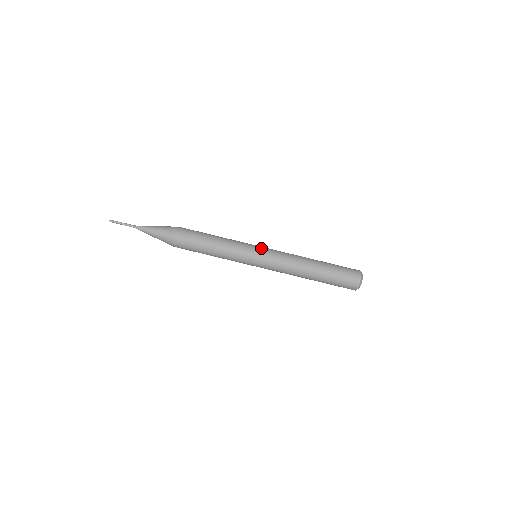
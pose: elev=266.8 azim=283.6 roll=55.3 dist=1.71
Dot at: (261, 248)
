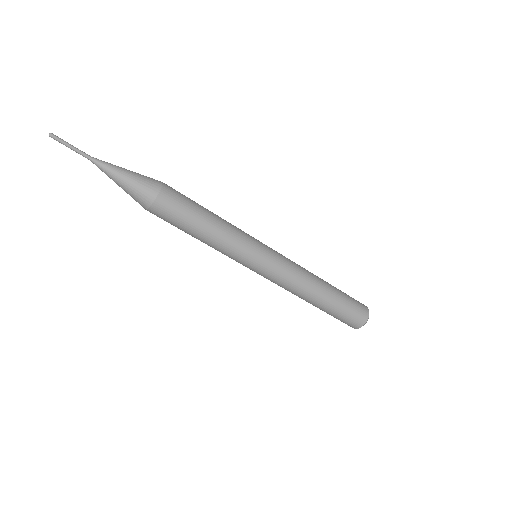
Dot at: (264, 261)
